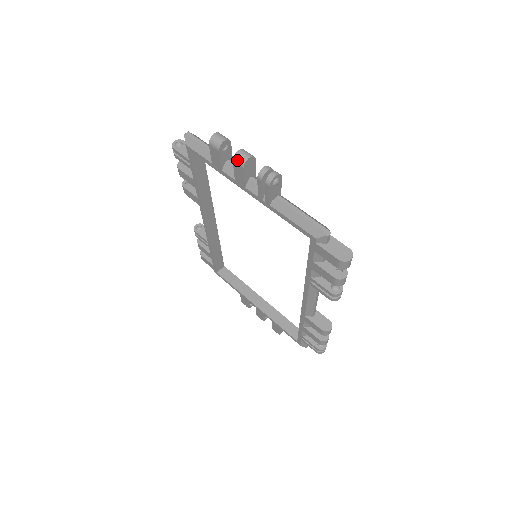
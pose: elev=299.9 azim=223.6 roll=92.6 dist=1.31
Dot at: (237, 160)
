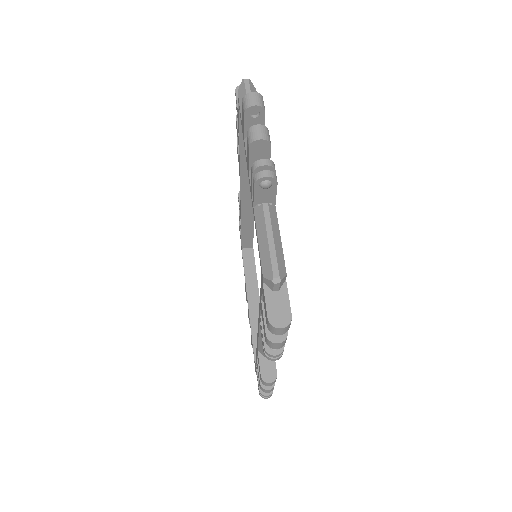
Dot at: (249, 134)
